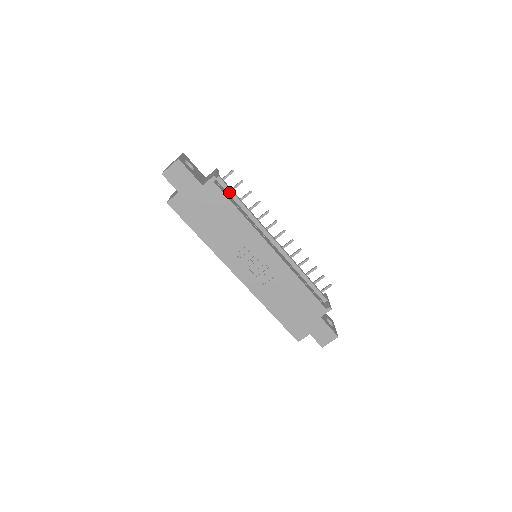
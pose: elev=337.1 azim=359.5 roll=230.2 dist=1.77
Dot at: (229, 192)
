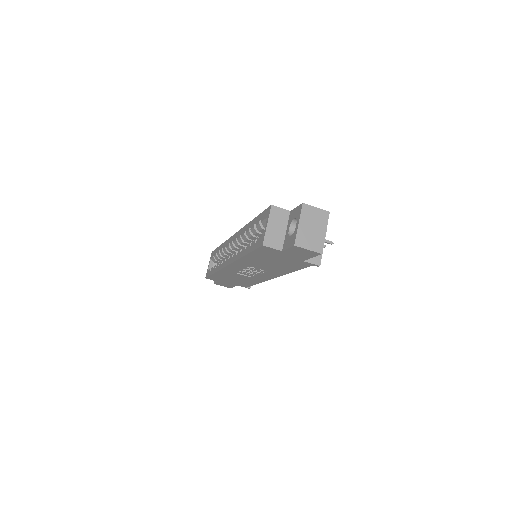
Dot at: occluded
